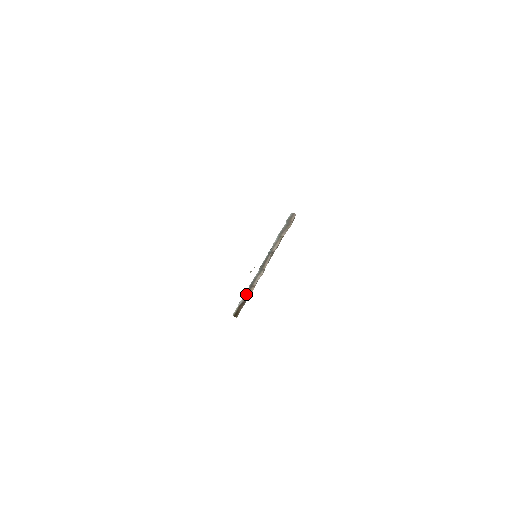
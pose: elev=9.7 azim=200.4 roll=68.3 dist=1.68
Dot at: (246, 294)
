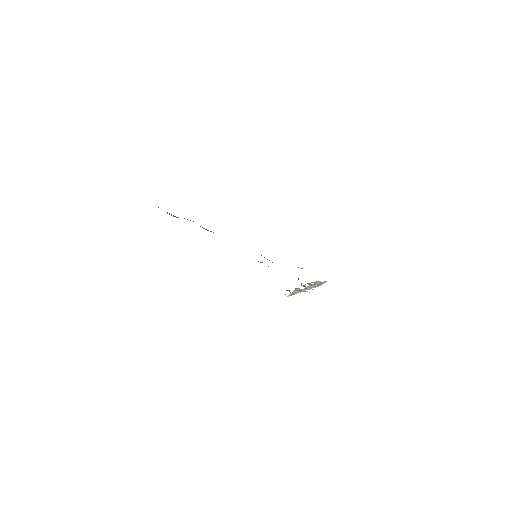
Dot at: occluded
